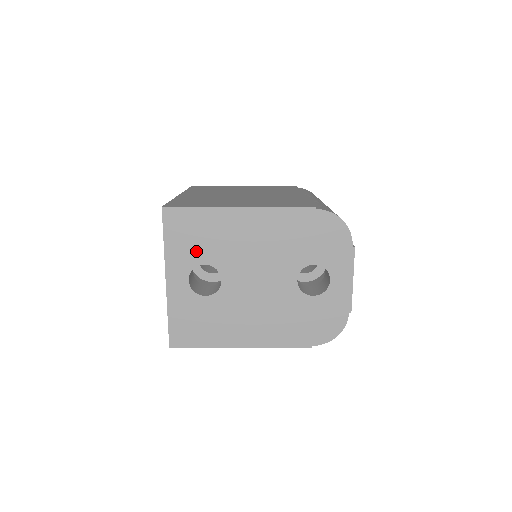
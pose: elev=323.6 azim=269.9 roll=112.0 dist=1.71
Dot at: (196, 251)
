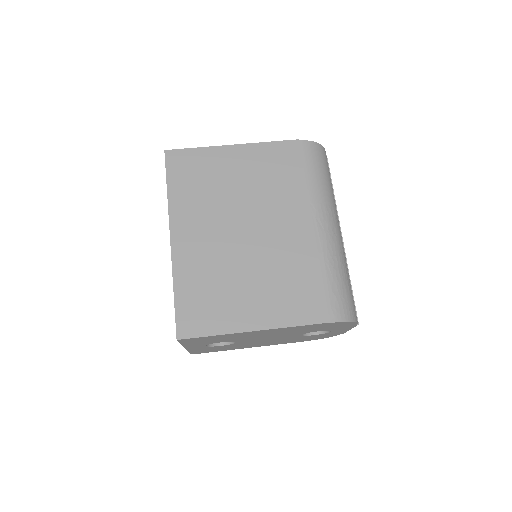
Dot at: (212, 342)
